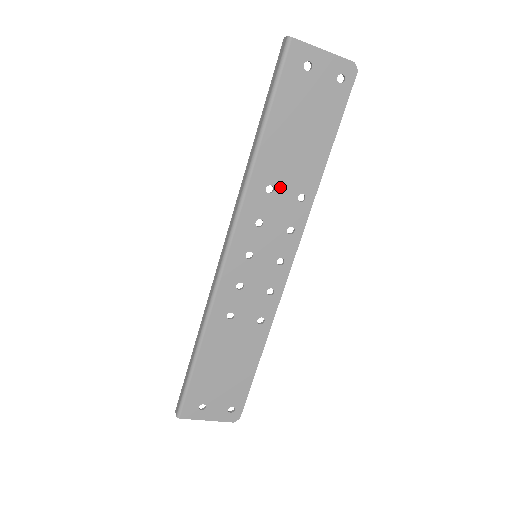
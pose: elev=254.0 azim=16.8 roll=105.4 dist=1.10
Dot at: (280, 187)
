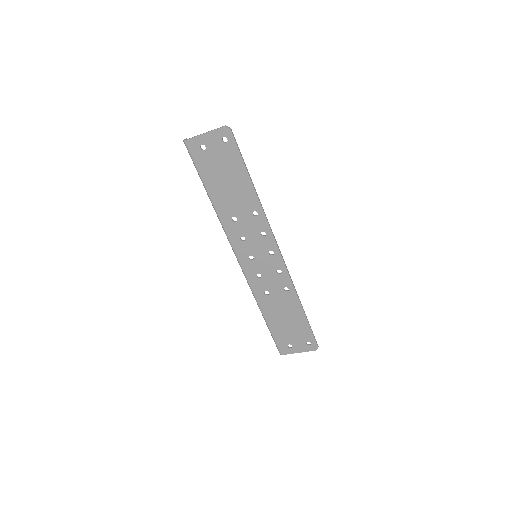
Dot at: (239, 215)
